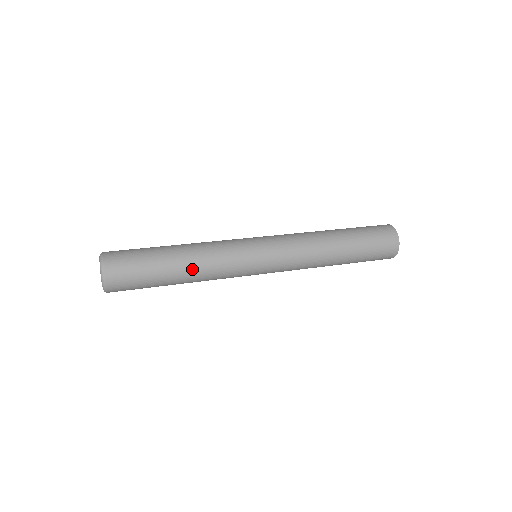
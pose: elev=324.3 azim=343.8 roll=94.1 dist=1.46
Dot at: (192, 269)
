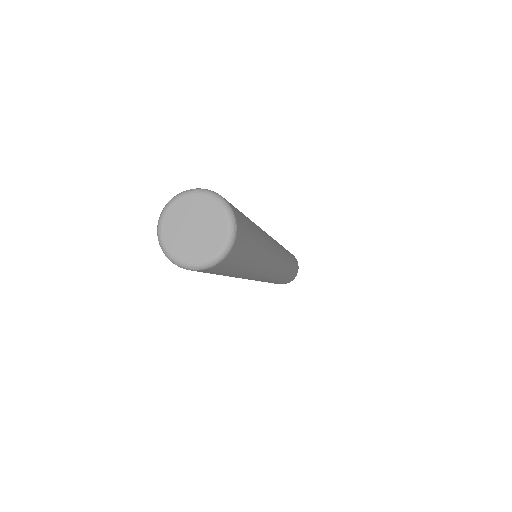
Dot at: (265, 244)
